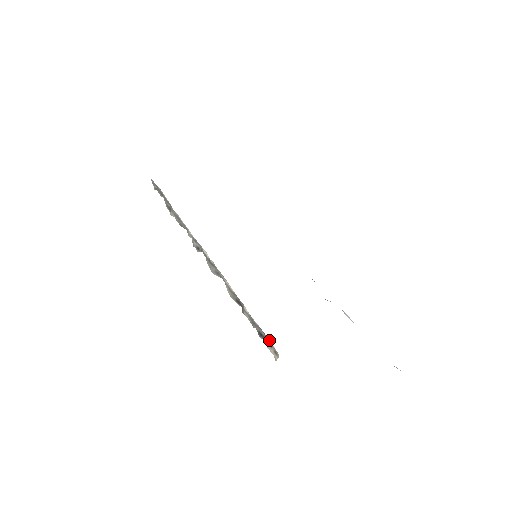
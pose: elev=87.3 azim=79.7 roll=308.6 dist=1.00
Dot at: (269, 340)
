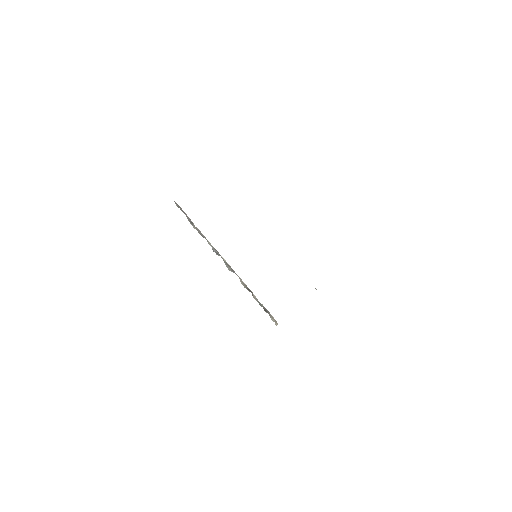
Dot at: (271, 315)
